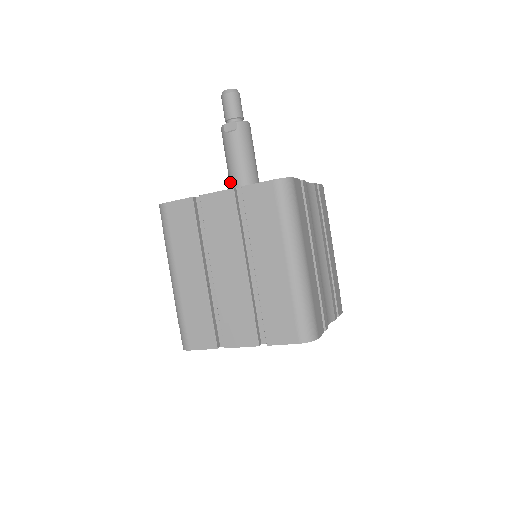
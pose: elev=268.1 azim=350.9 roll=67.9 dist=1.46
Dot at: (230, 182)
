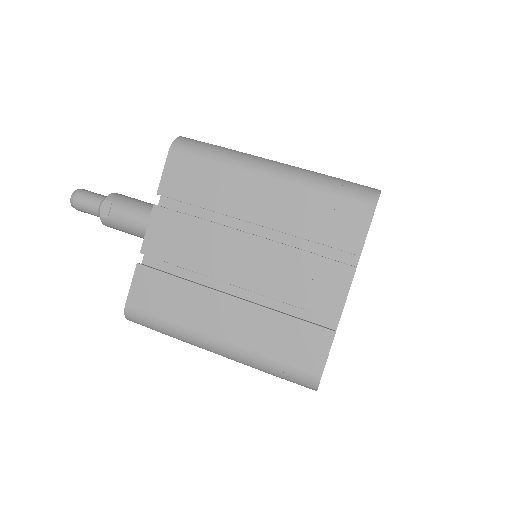
Dot at: occluded
